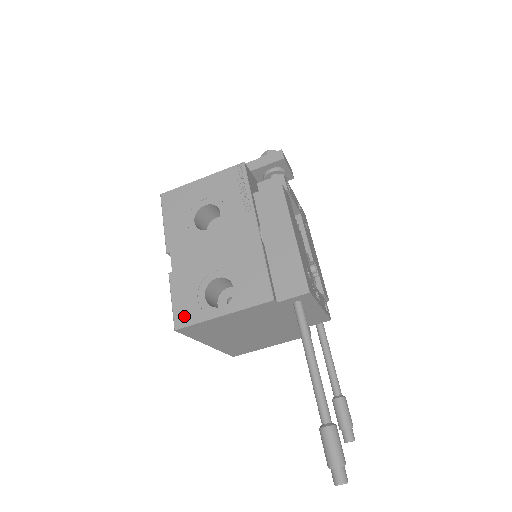
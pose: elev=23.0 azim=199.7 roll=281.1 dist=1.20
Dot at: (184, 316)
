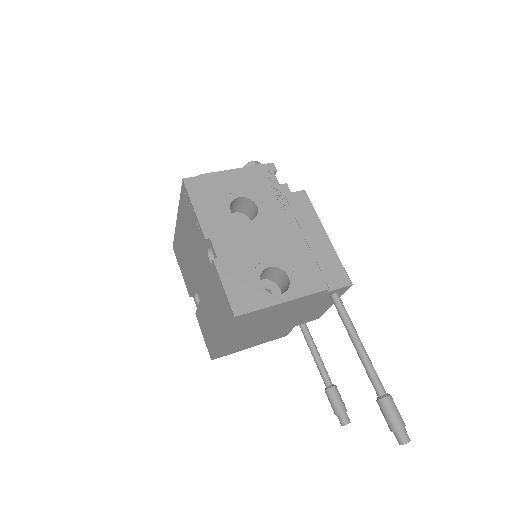
Dot at: (243, 302)
